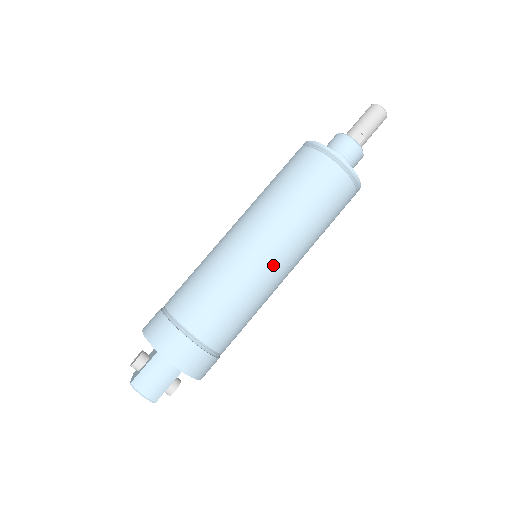
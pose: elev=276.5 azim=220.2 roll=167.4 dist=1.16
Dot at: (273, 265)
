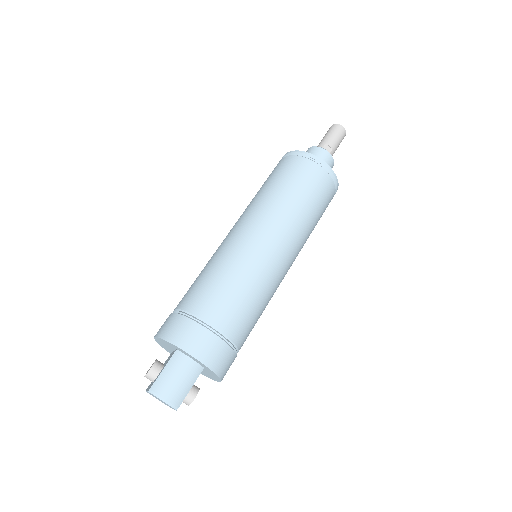
Dot at: (277, 253)
